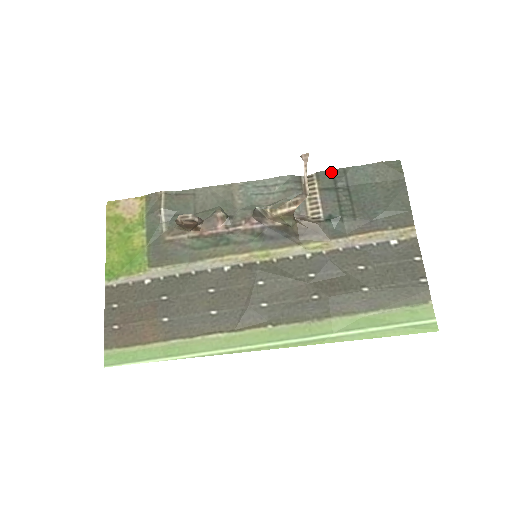
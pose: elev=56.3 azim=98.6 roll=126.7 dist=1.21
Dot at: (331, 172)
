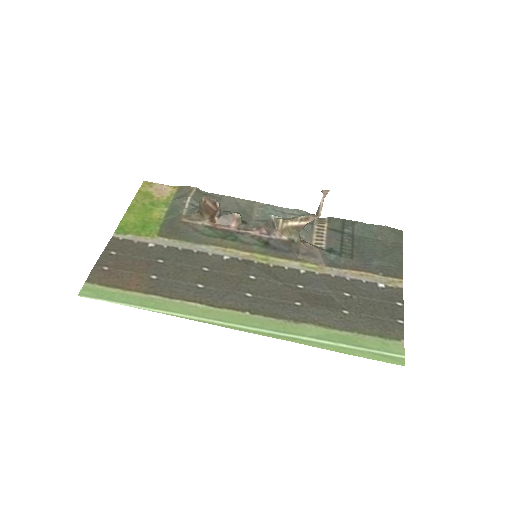
Dot at: (342, 220)
